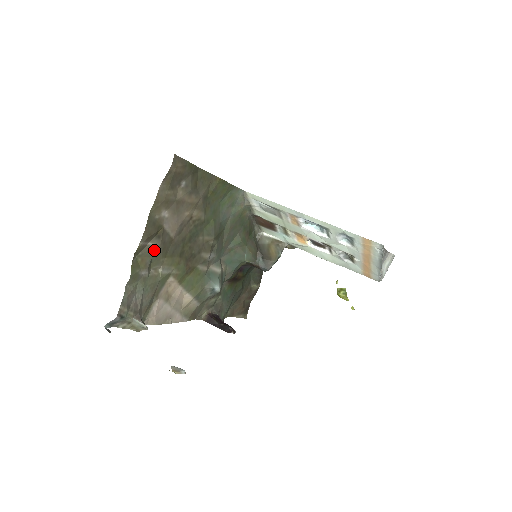
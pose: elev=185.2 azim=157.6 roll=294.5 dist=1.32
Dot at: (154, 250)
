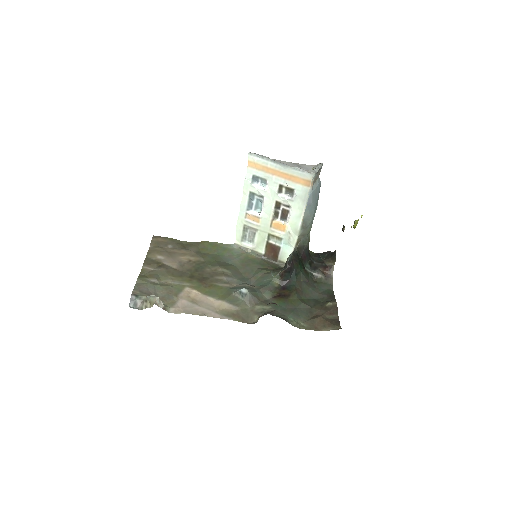
Dot at: (158, 272)
